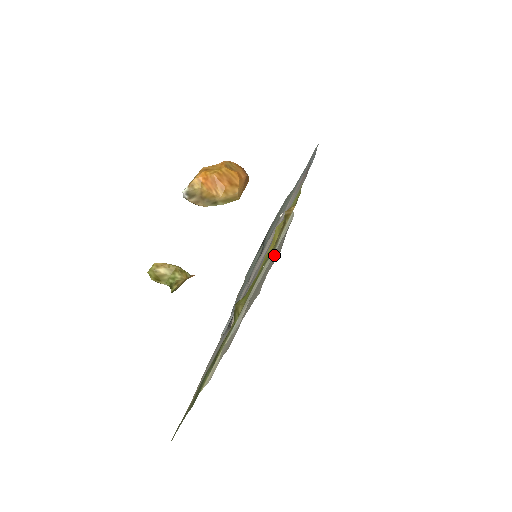
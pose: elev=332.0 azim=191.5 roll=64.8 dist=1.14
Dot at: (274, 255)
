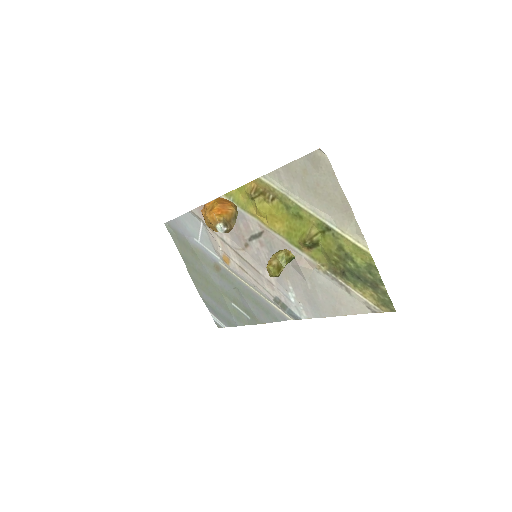
Dot at: (292, 183)
